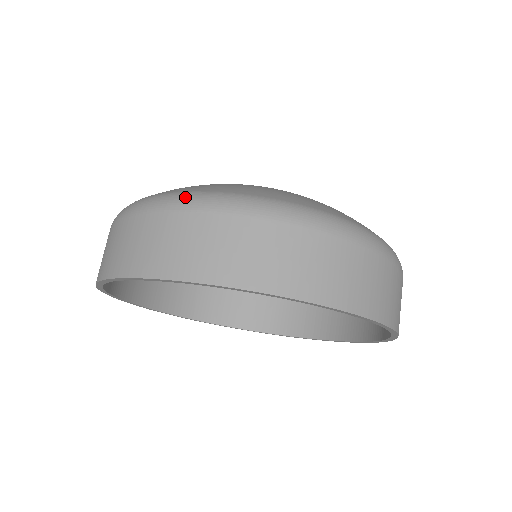
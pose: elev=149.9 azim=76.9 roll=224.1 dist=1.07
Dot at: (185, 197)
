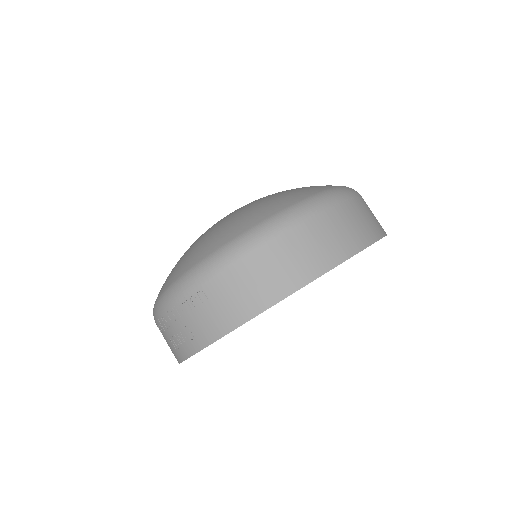
Dot at: (302, 207)
